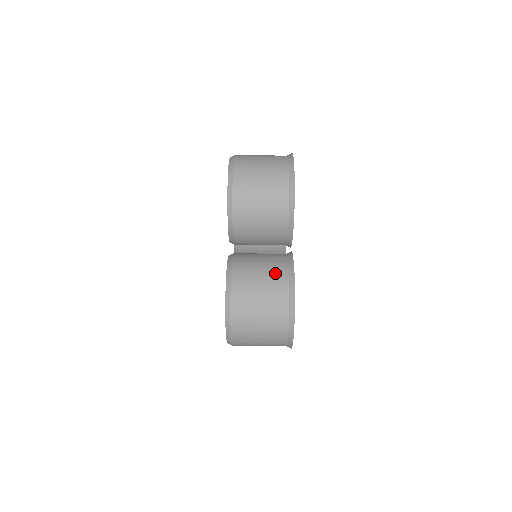
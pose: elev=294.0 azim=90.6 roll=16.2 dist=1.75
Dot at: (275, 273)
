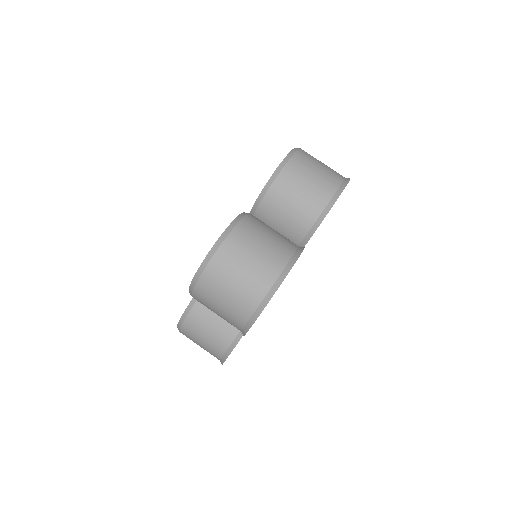
Dot at: (218, 341)
